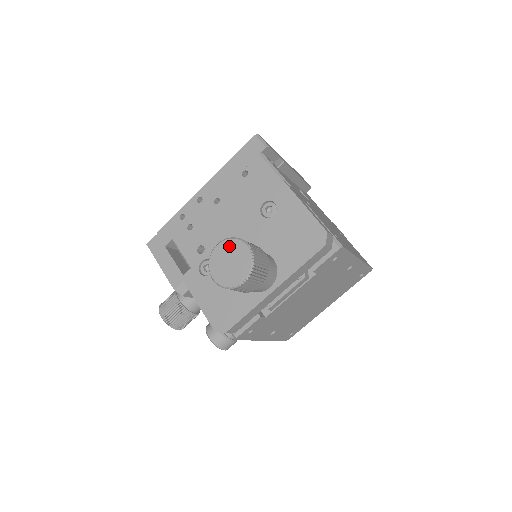
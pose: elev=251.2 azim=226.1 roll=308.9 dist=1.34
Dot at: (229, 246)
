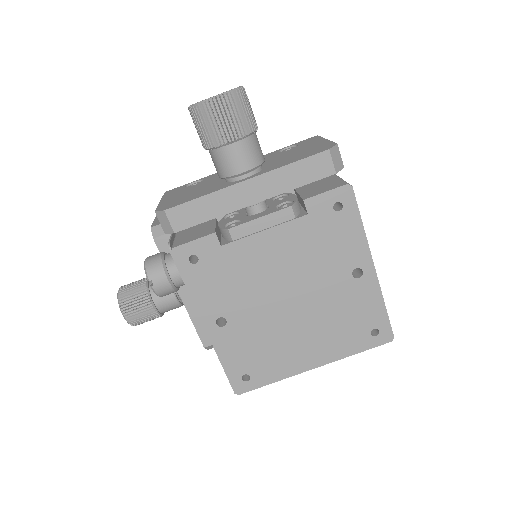
Dot at: occluded
